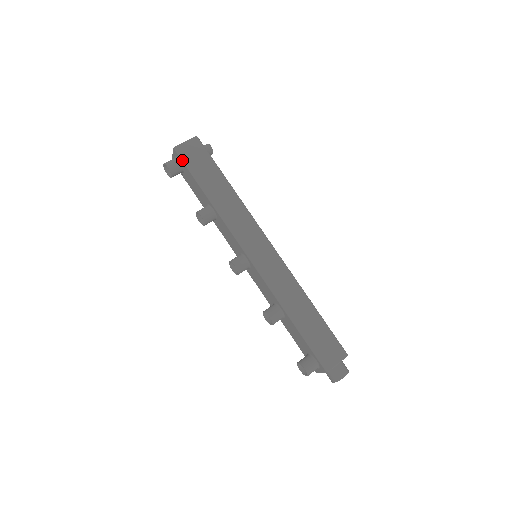
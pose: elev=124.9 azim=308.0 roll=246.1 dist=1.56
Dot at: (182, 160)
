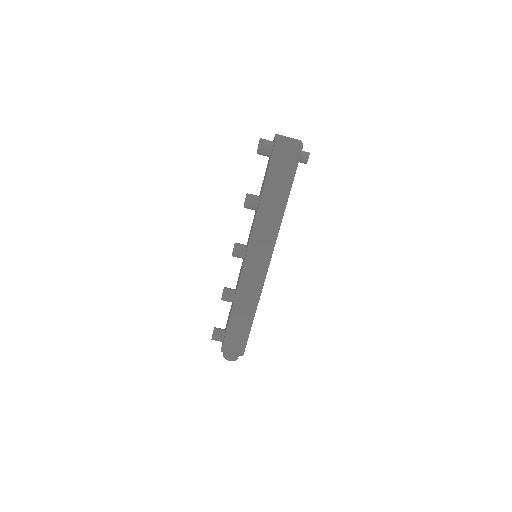
Dot at: (272, 154)
